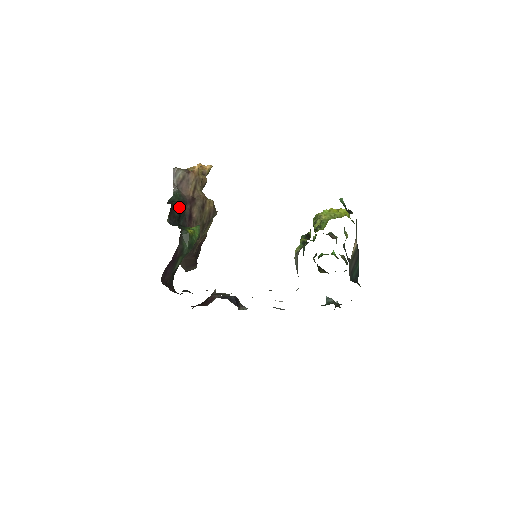
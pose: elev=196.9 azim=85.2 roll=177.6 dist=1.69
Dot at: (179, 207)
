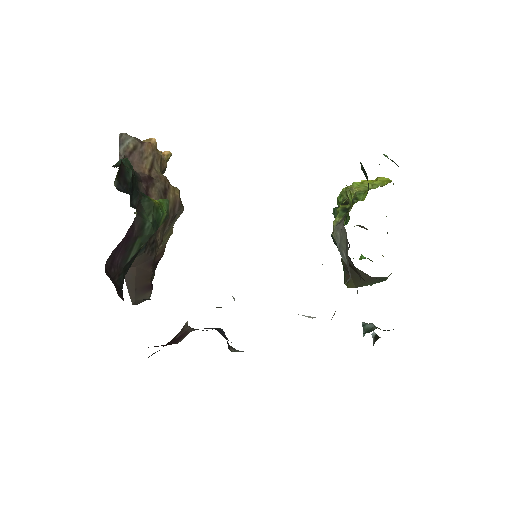
Dot at: (132, 174)
